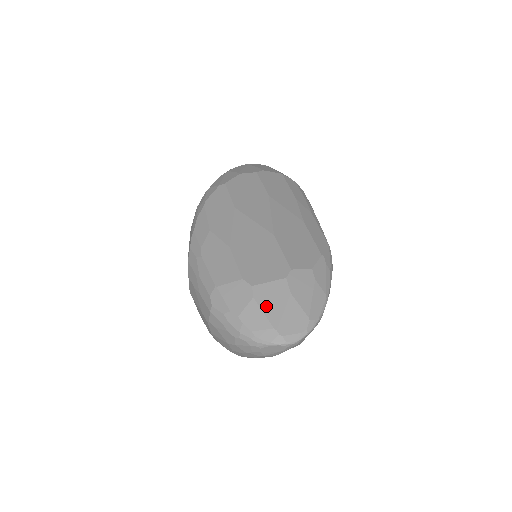
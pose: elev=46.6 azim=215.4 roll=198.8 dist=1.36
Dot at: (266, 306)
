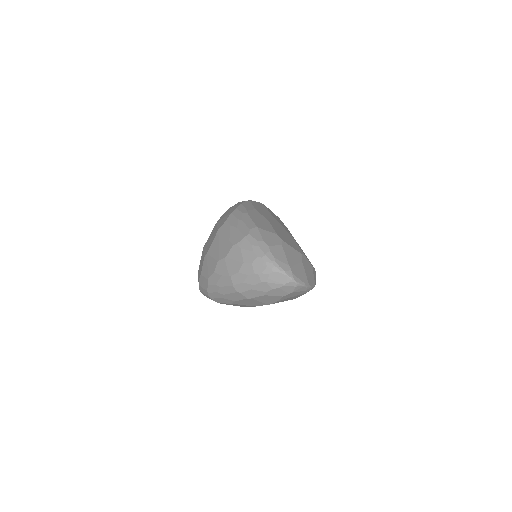
Dot at: (288, 254)
